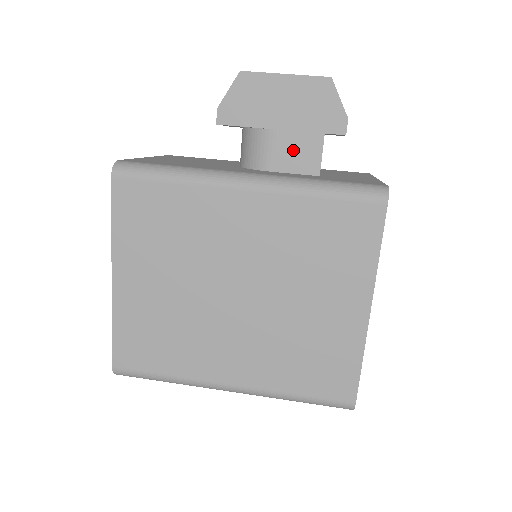
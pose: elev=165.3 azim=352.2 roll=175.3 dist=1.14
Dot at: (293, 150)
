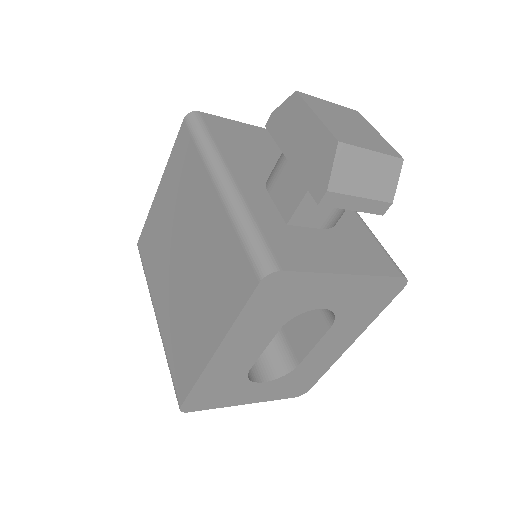
Dot at: (286, 186)
